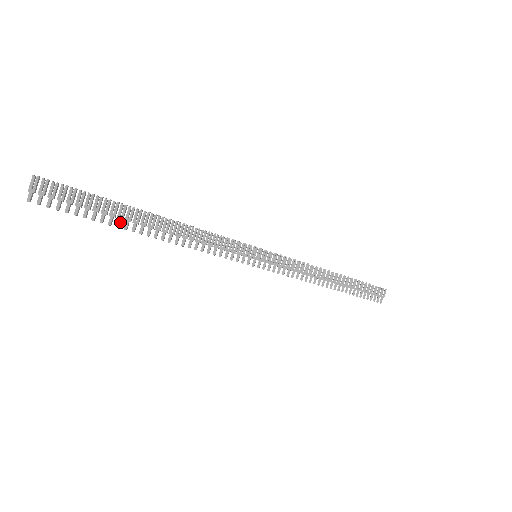
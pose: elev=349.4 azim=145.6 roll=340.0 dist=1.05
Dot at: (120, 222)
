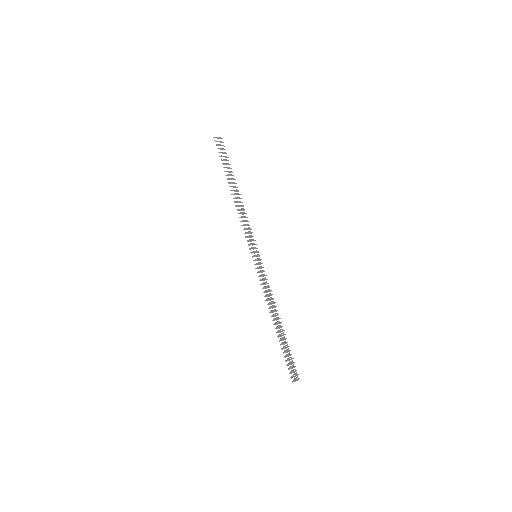
Dot at: (228, 175)
